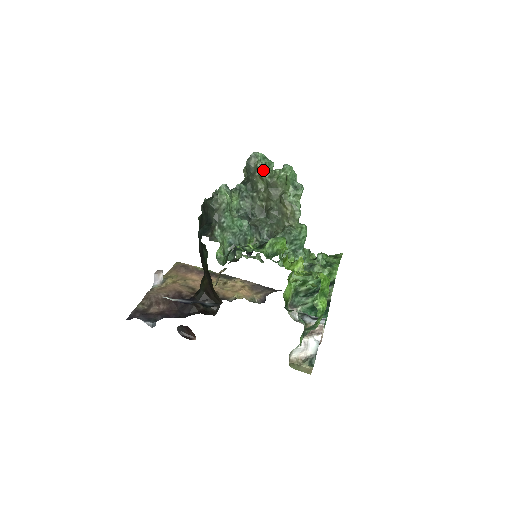
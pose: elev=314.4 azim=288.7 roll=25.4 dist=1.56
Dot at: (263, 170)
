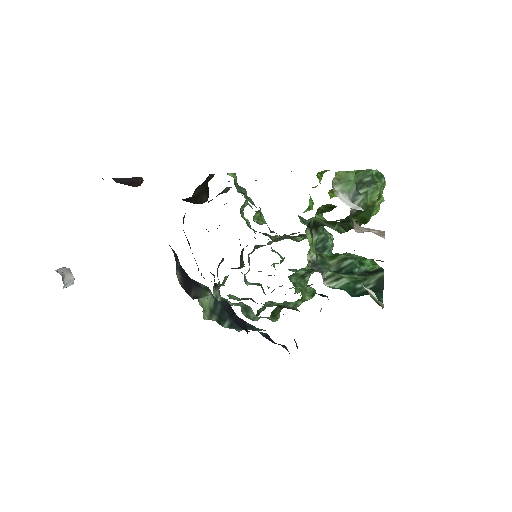
Dot at: occluded
